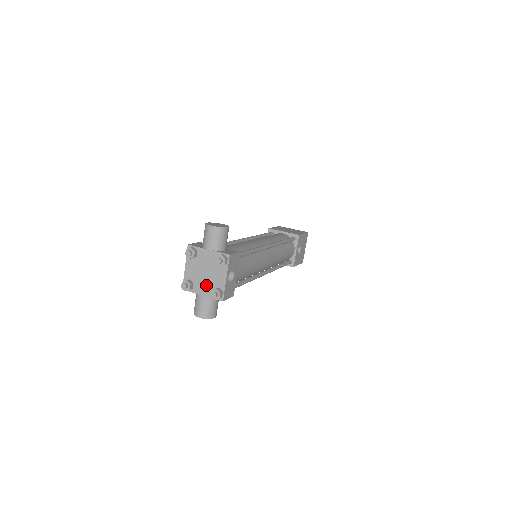
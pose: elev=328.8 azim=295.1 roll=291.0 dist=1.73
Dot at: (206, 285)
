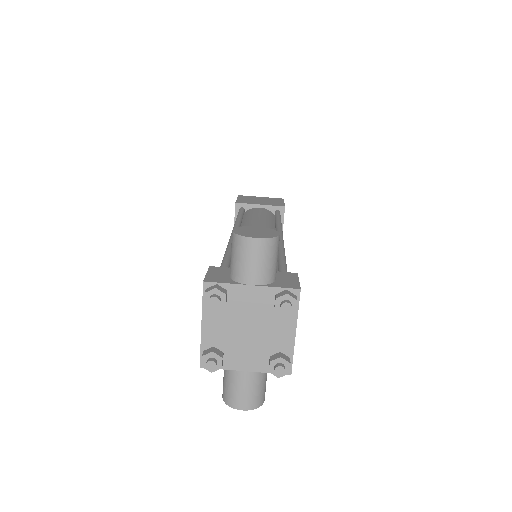
Dot at: (252, 352)
